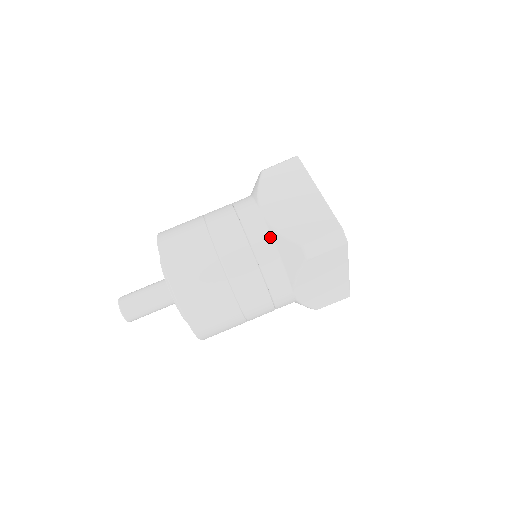
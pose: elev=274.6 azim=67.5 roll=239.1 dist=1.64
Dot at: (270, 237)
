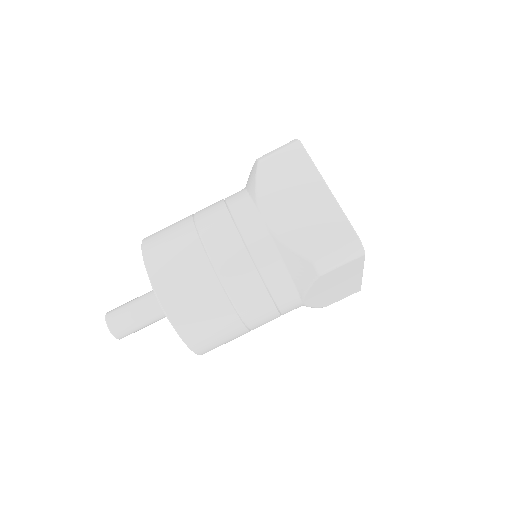
Dot at: (275, 249)
